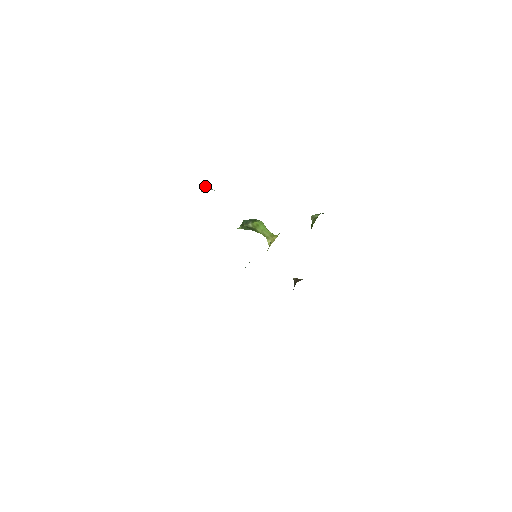
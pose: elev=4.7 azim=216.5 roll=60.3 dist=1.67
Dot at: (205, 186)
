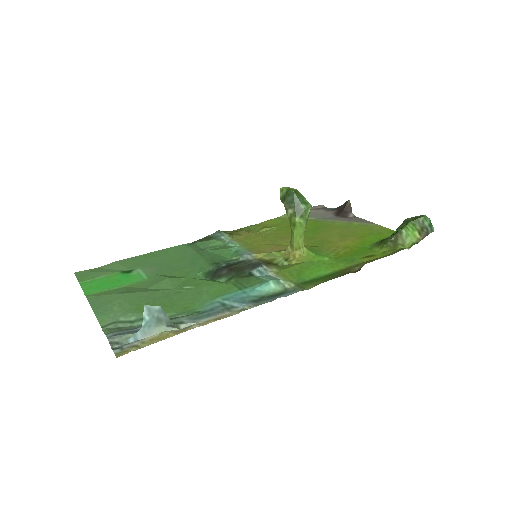
Dot at: (147, 320)
